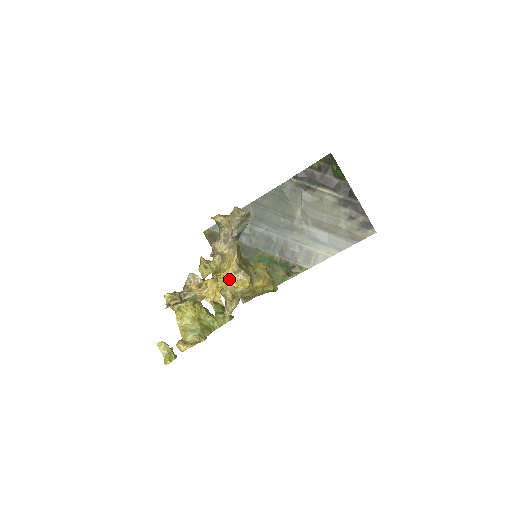
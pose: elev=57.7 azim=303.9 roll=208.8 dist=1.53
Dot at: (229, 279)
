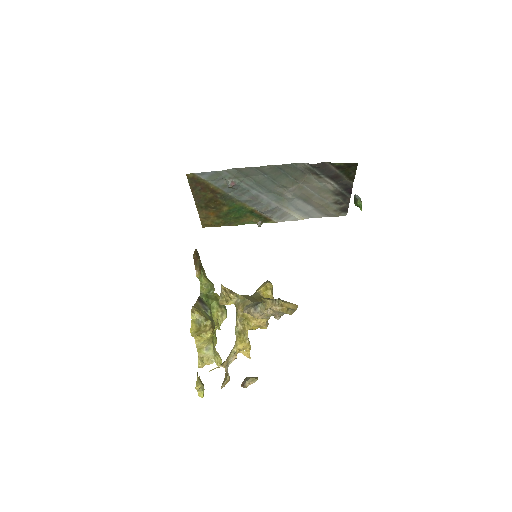
Dot at: (253, 327)
